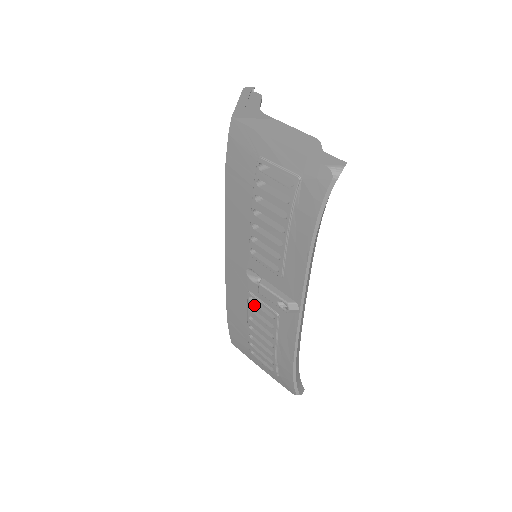
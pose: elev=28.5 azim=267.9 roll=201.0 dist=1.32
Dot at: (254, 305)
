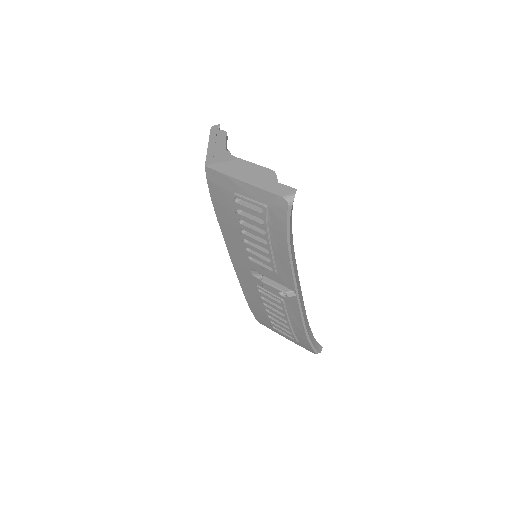
Dot at: (264, 295)
